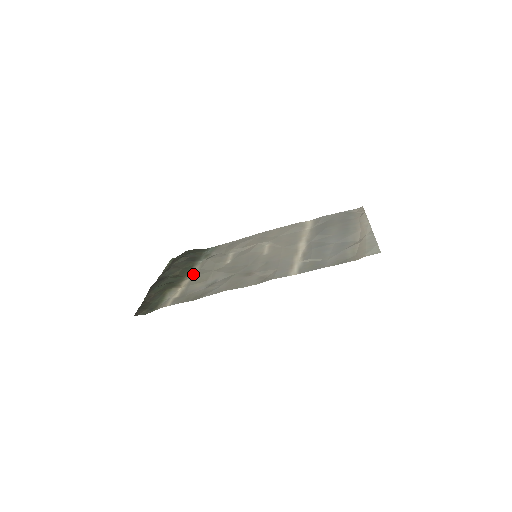
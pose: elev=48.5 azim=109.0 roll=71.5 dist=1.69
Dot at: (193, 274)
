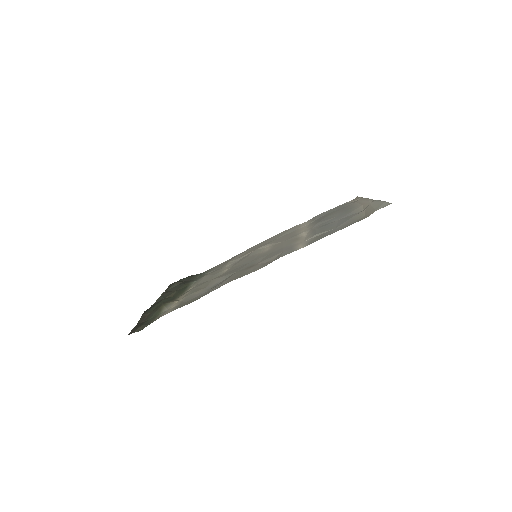
Dot at: (190, 289)
